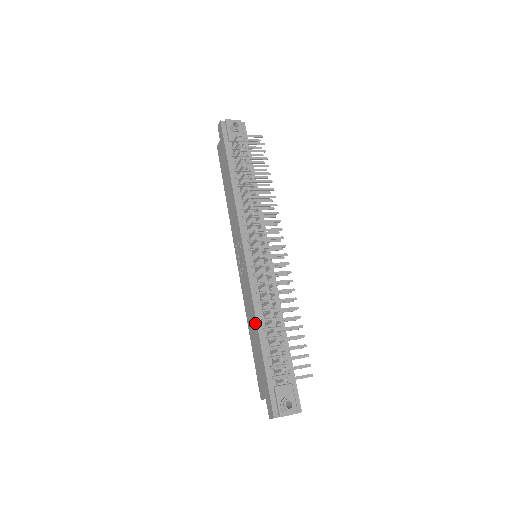
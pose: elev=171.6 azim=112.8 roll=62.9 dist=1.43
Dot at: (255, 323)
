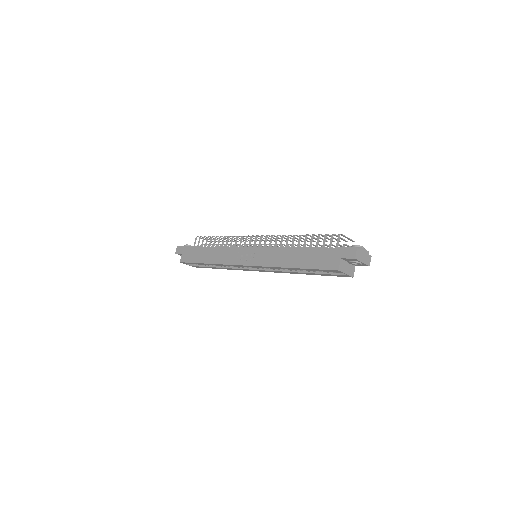
Dot at: (290, 250)
